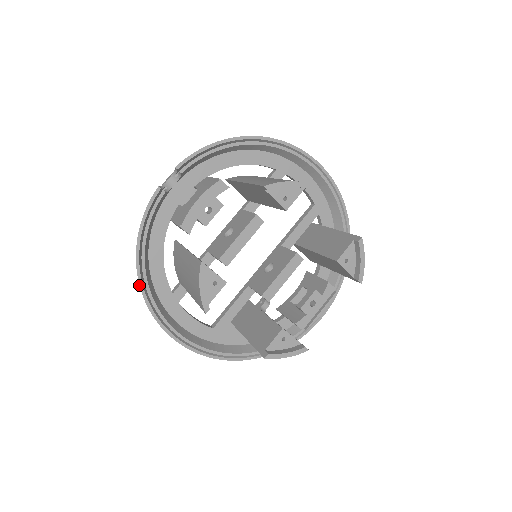
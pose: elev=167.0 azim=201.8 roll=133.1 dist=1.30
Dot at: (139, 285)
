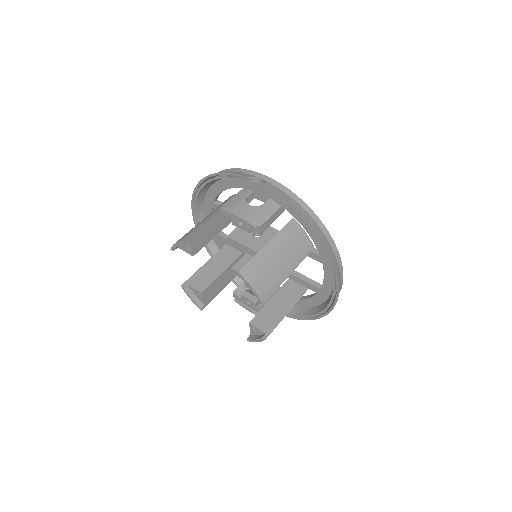
Dot at: (198, 183)
